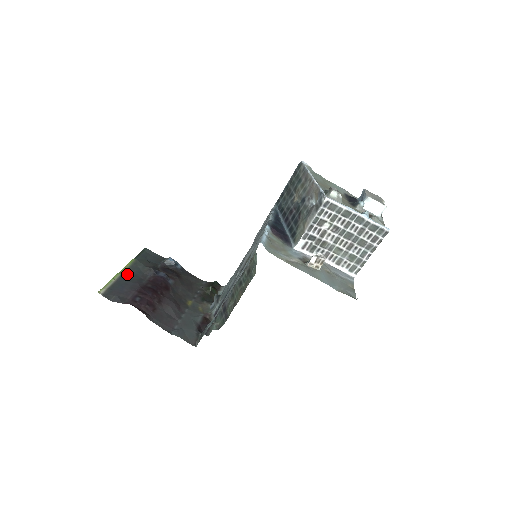
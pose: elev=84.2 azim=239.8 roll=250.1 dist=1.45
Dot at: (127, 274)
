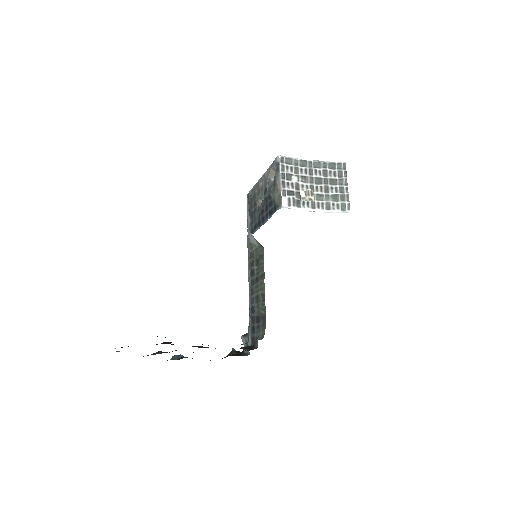
Dot at: occluded
